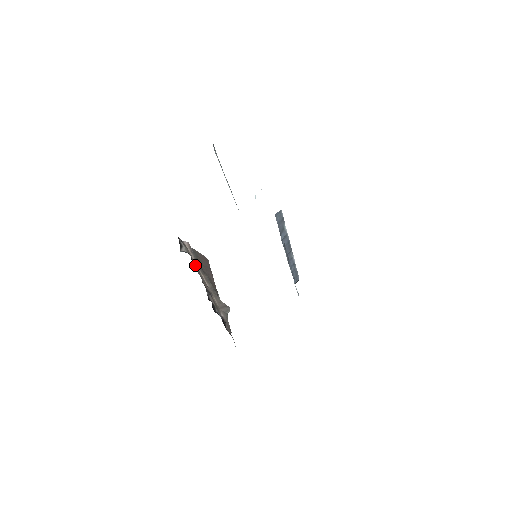
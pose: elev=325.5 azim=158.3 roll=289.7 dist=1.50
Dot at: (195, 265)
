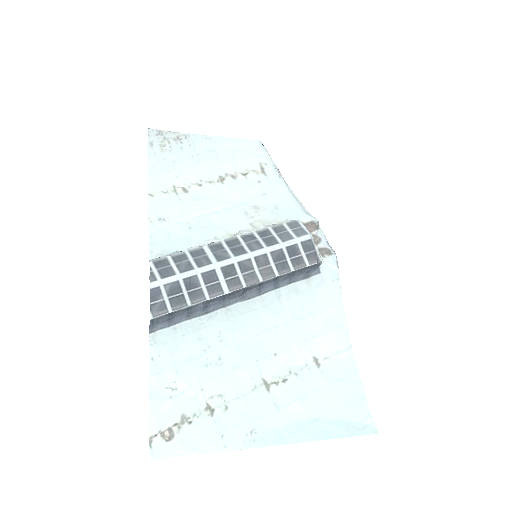
Dot at: occluded
